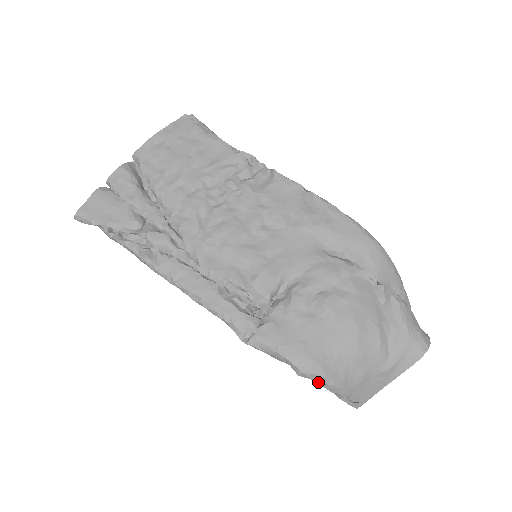
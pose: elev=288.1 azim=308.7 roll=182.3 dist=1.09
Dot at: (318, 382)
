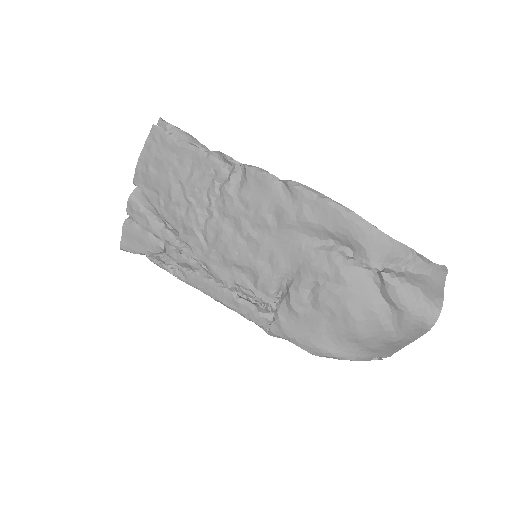
Dot at: (333, 357)
